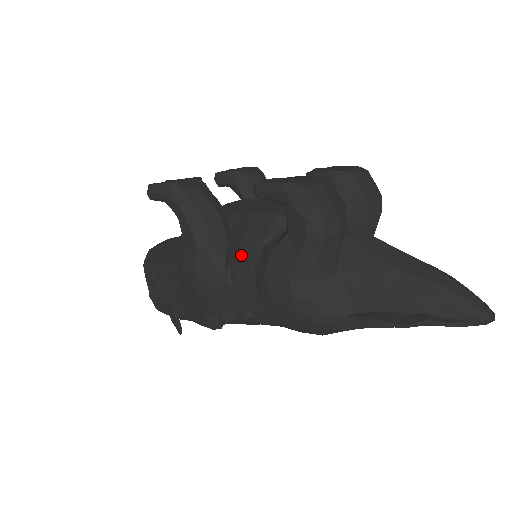
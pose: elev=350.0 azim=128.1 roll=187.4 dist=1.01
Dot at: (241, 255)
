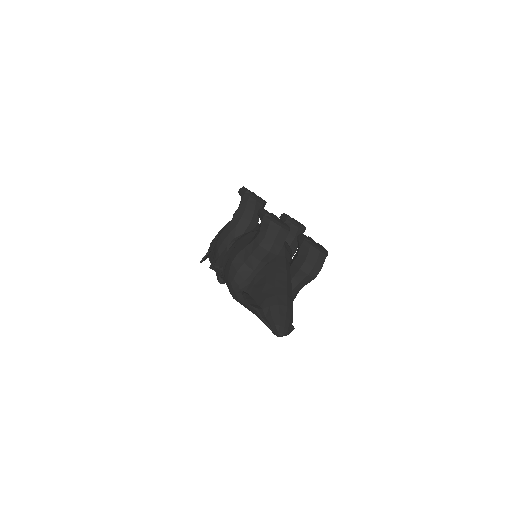
Dot at: (241, 239)
